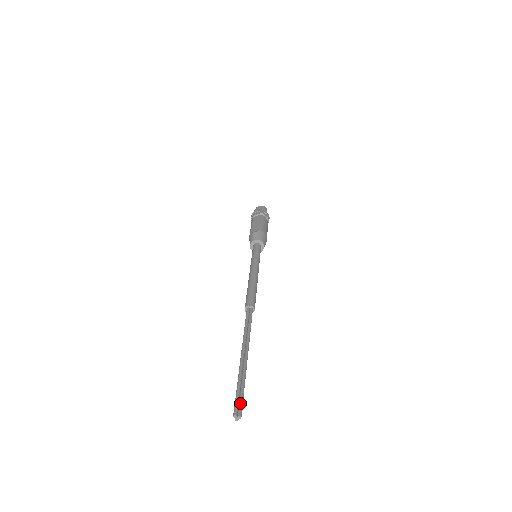
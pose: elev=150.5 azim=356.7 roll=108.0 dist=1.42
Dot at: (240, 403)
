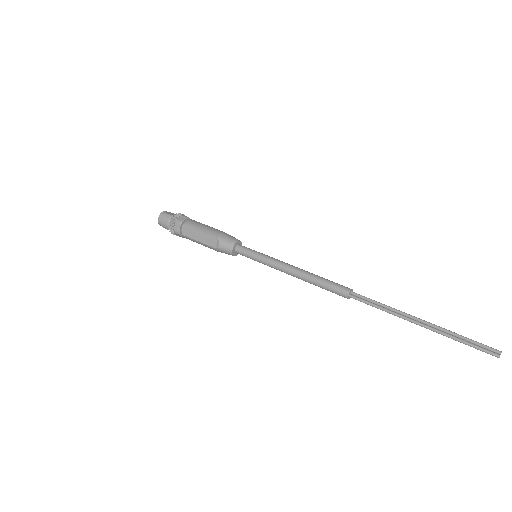
Dot at: (486, 348)
